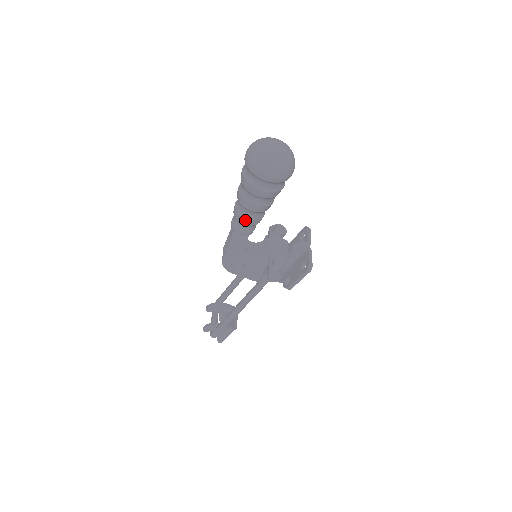
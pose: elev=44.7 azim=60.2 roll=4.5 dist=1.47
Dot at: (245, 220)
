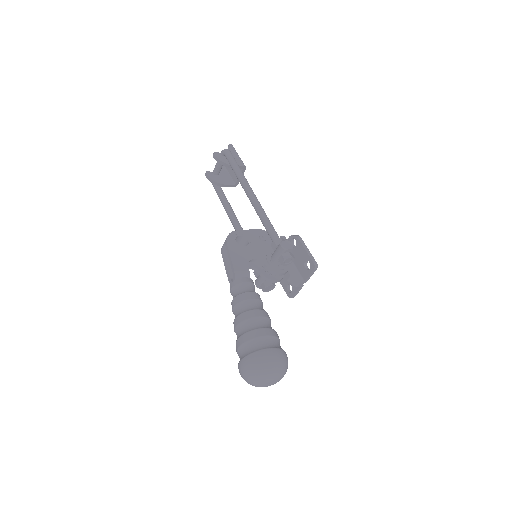
Dot at: occluded
